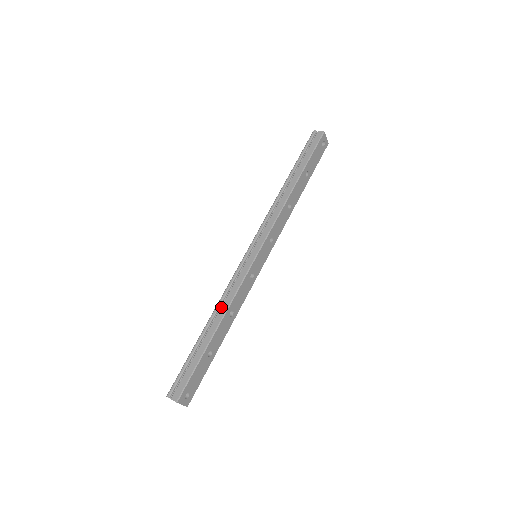
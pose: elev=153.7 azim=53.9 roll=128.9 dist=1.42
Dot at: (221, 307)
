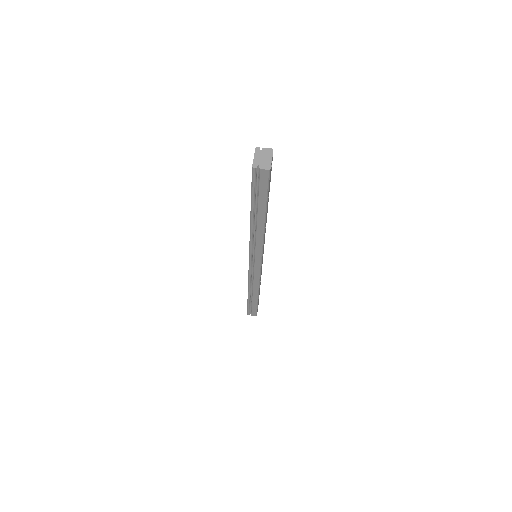
Dot at: (253, 289)
